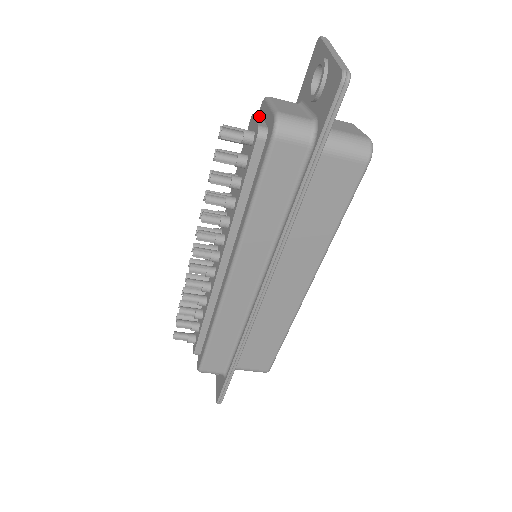
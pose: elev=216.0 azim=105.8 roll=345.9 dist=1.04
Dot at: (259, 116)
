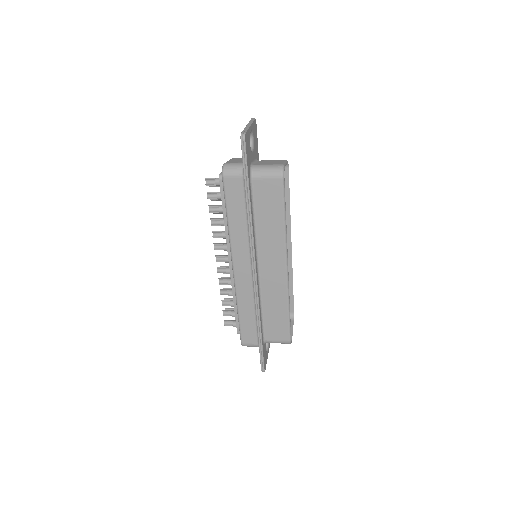
Dot at: occluded
